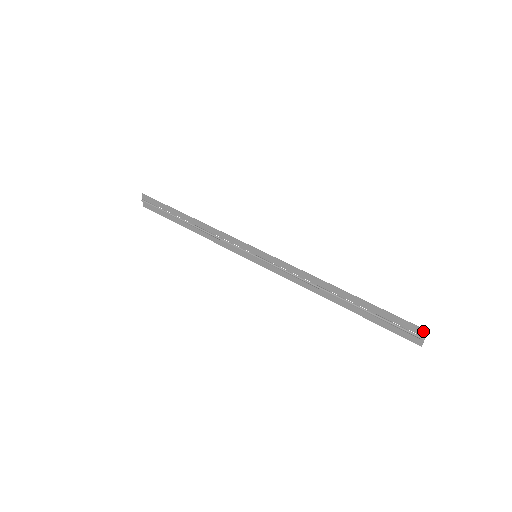
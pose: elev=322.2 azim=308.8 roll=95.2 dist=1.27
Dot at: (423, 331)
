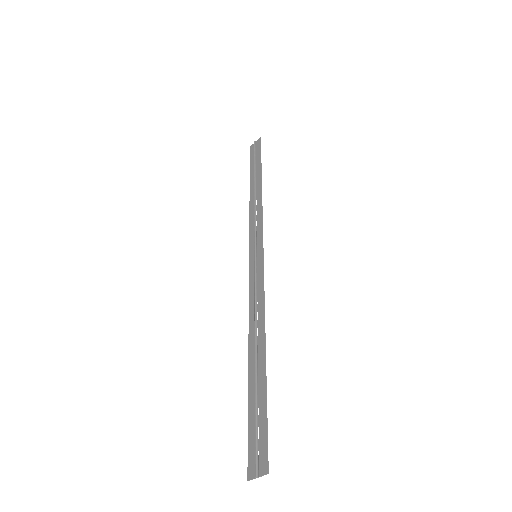
Dot at: (266, 468)
